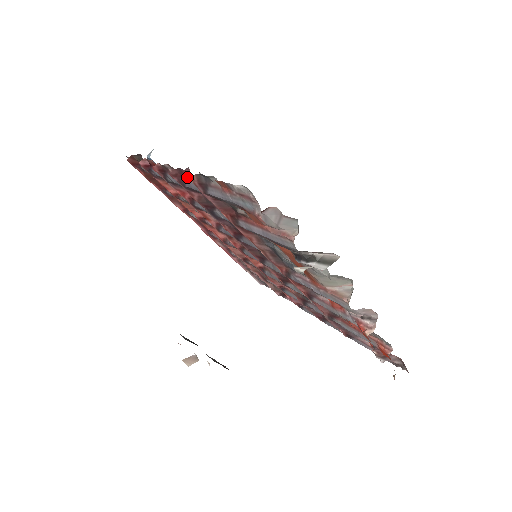
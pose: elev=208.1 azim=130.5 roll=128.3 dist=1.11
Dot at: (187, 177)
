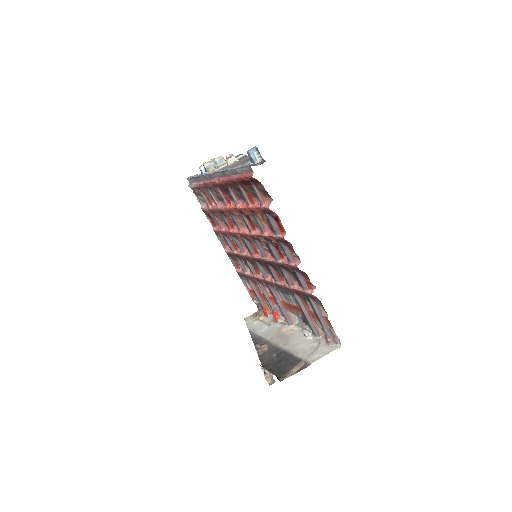
Dot at: (305, 279)
